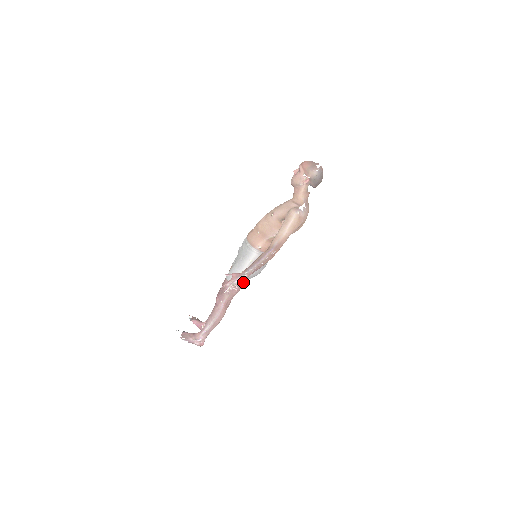
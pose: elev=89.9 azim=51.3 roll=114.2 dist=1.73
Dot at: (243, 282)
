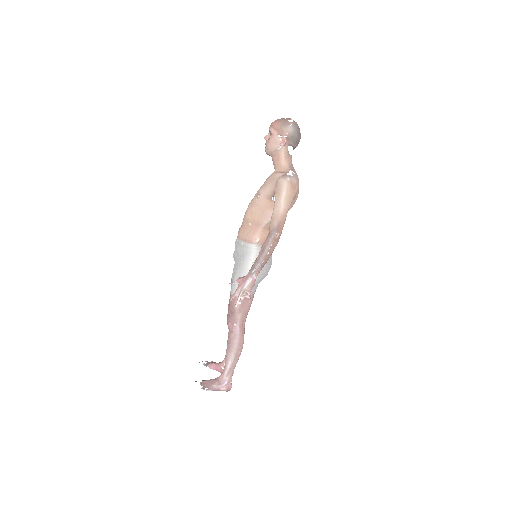
Dot at: occluded
